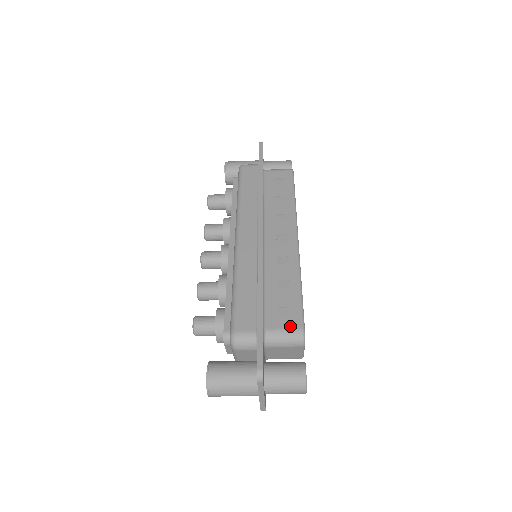
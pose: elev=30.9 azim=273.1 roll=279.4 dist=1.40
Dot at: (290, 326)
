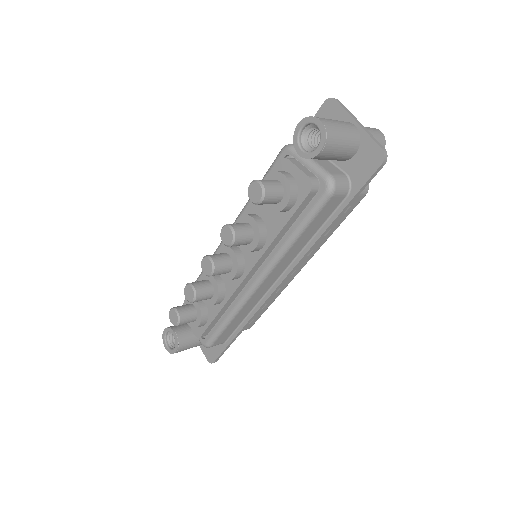
Dot at: (245, 329)
